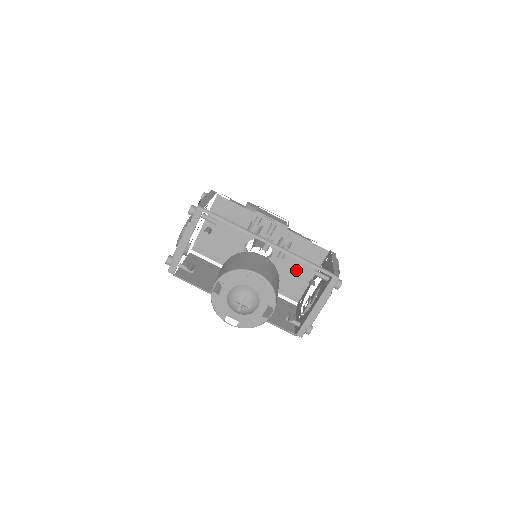
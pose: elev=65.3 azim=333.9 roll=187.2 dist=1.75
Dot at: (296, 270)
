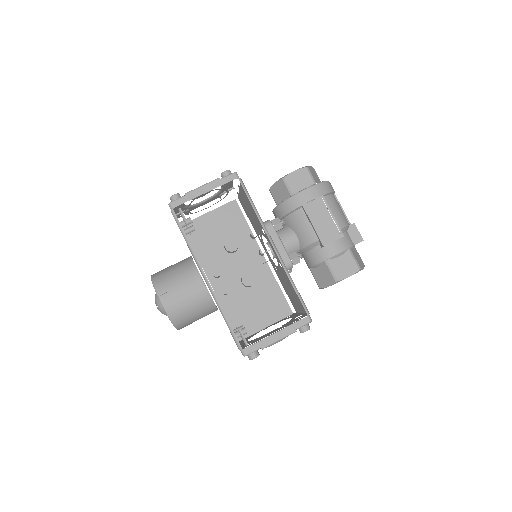
Dot at: (292, 293)
